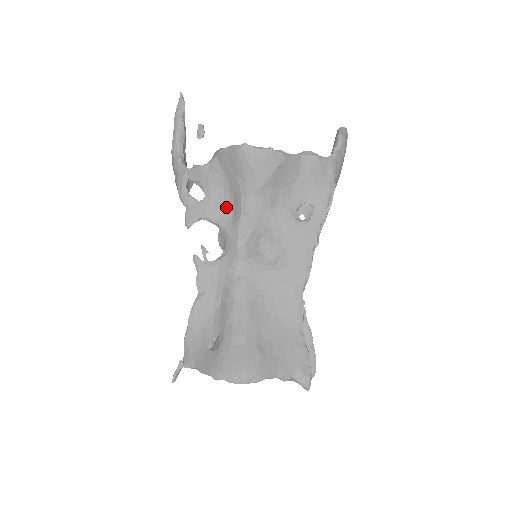
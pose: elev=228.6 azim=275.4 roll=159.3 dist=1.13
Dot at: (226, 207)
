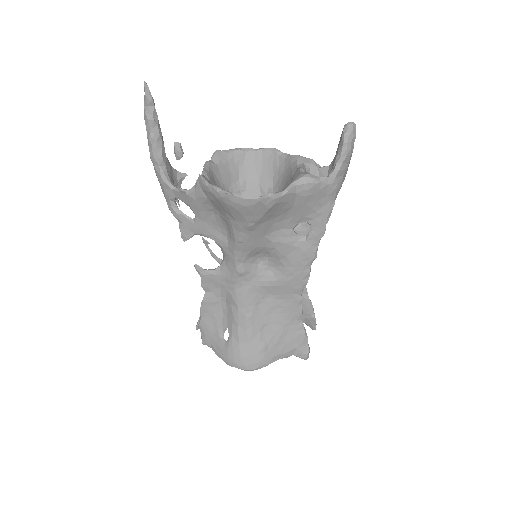
Dot at: (219, 228)
